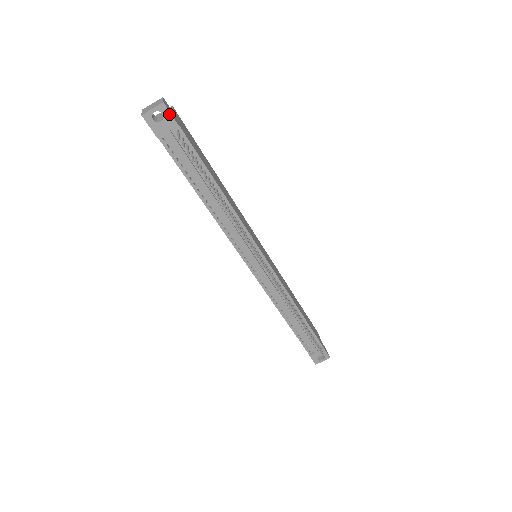
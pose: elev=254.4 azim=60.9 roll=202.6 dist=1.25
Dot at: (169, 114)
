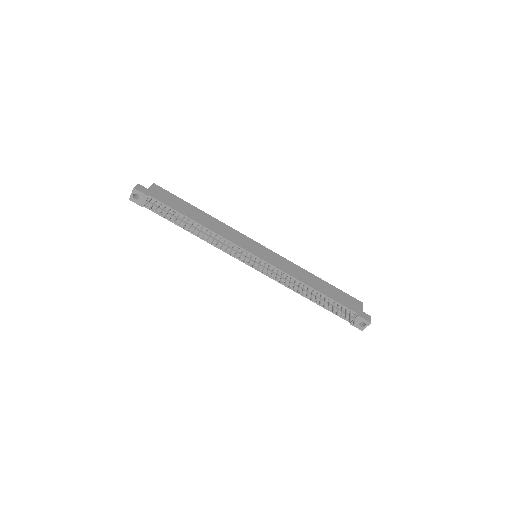
Dot at: (140, 193)
